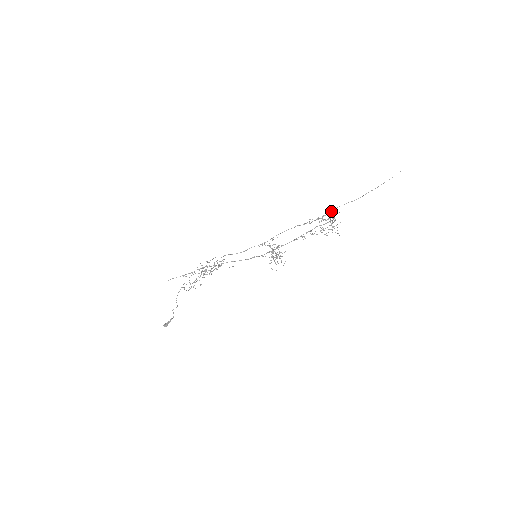
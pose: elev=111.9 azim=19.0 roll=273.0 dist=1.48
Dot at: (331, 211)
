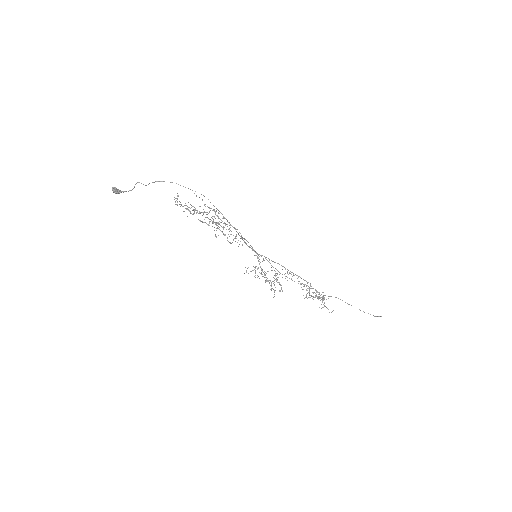
Dot at: (331, 296)
